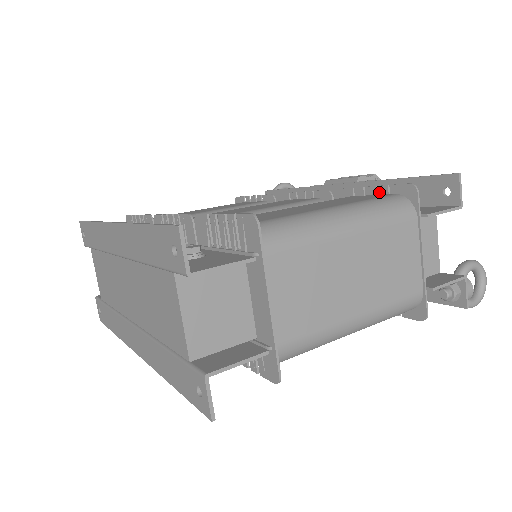
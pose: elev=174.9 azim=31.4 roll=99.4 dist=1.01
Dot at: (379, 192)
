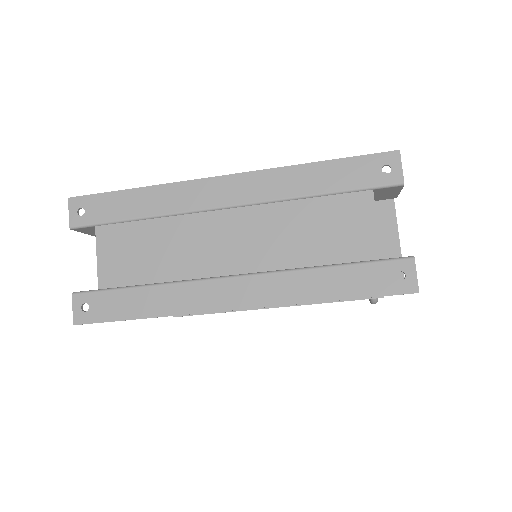
Dot at: occluded
